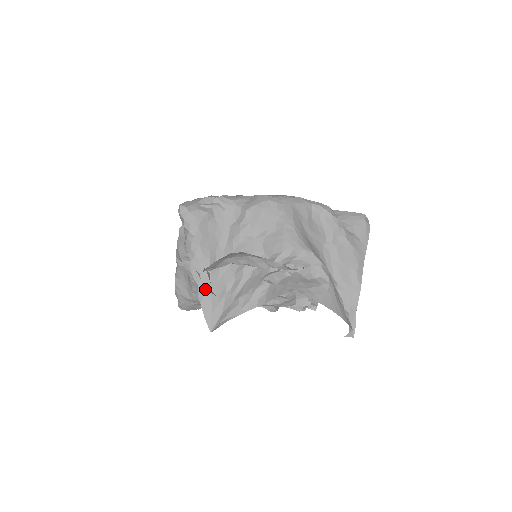
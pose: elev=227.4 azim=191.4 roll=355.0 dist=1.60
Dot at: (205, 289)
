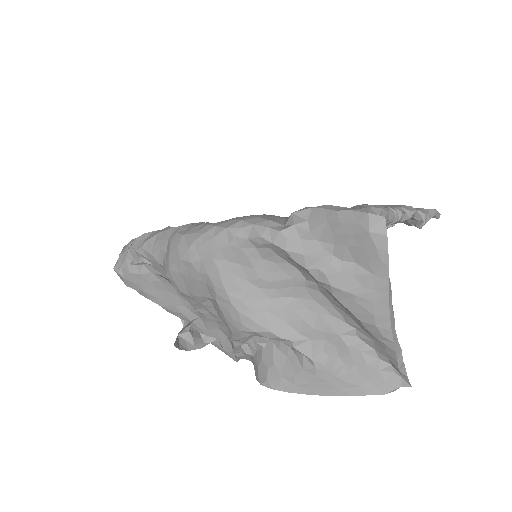
Dot at: (202, 335)
